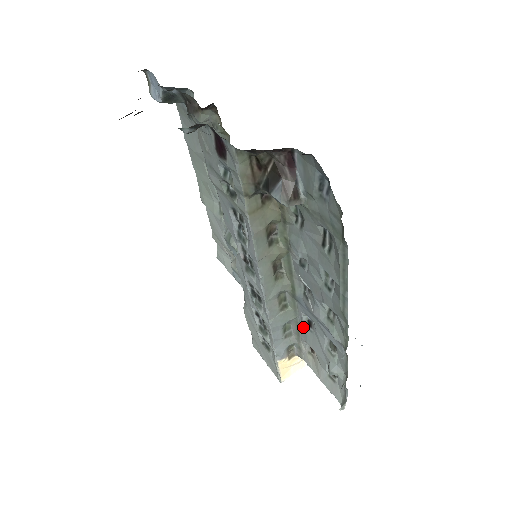
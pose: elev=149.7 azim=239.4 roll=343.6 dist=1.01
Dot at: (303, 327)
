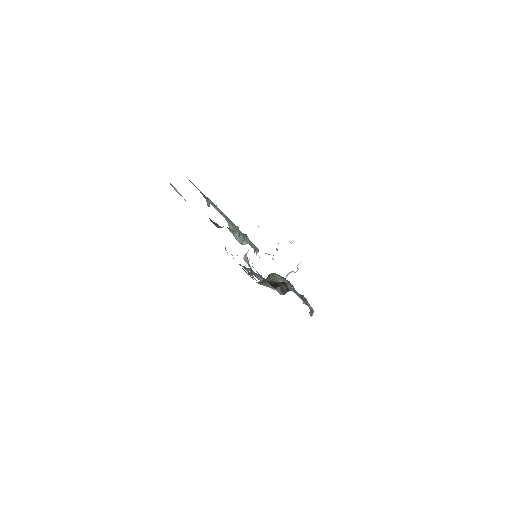
Dot at: occluded
